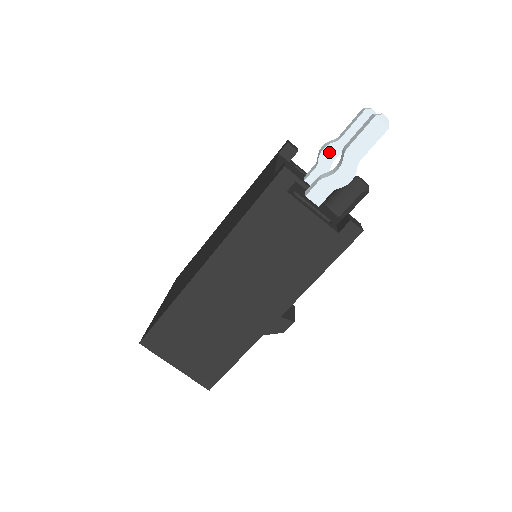
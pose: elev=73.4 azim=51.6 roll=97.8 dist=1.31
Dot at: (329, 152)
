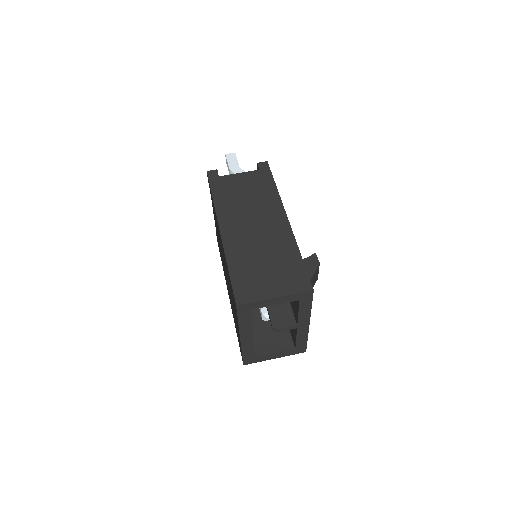
Dot at: occluded
